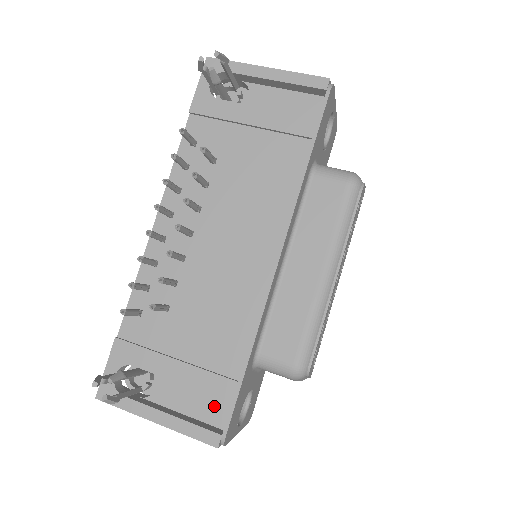
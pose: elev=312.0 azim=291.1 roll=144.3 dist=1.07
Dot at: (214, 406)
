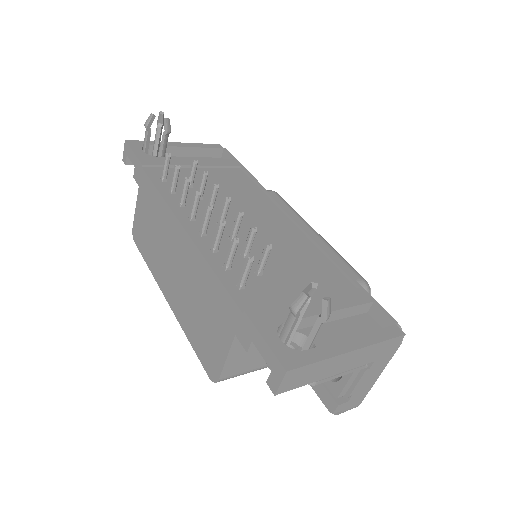
Dot at: (362, 325)
